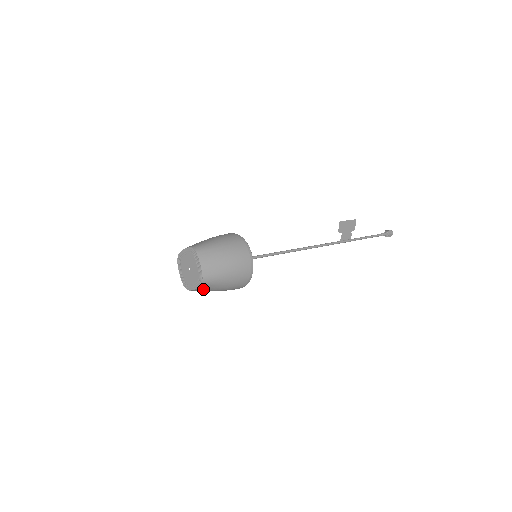
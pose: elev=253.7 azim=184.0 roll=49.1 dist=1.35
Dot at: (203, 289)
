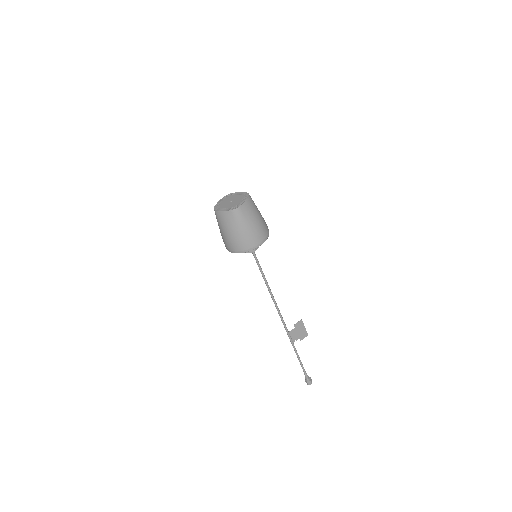
Dot at: (226, 217)
